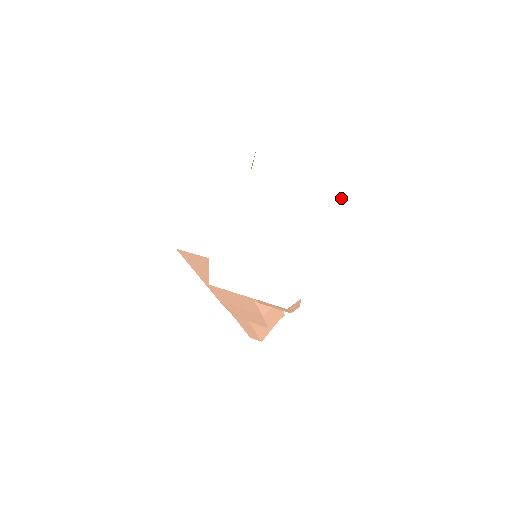
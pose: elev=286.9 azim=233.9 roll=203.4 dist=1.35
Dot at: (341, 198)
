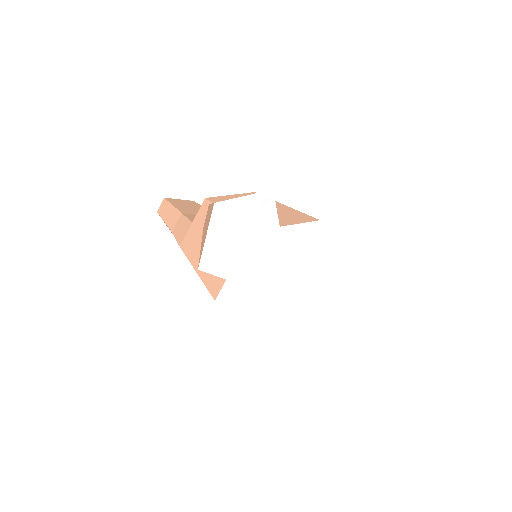
Dot at: (372, 228)
